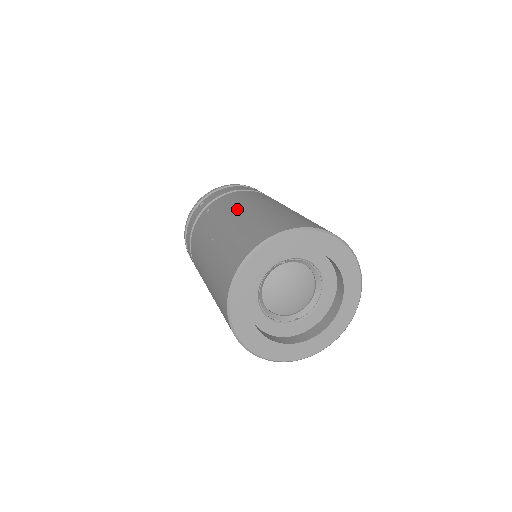
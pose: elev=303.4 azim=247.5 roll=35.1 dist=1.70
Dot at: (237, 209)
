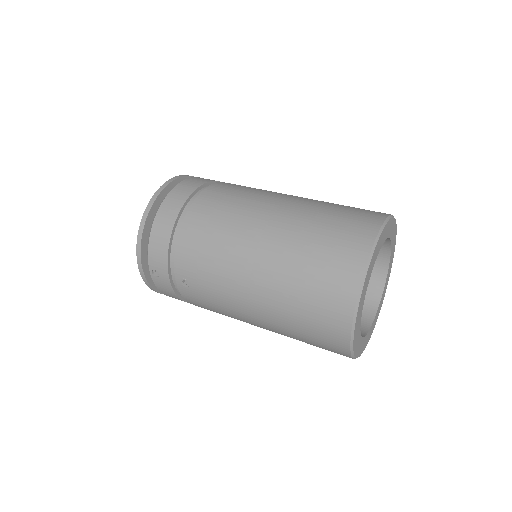
Dot at: (238, 278)
